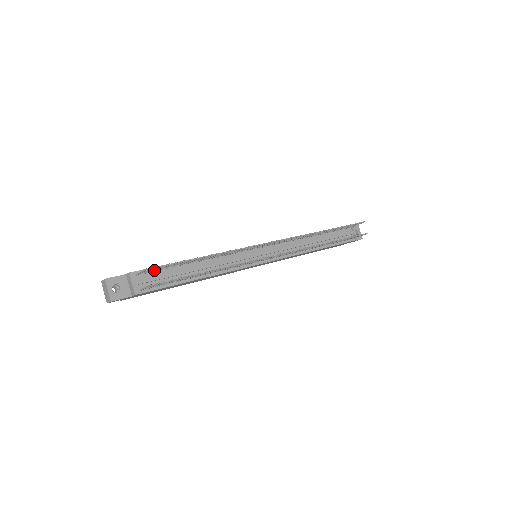
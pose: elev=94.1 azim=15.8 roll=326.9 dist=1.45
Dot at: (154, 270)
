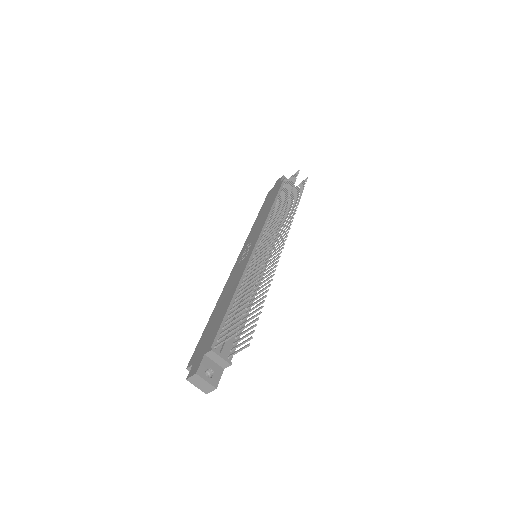
Dot at: (227, 330)
